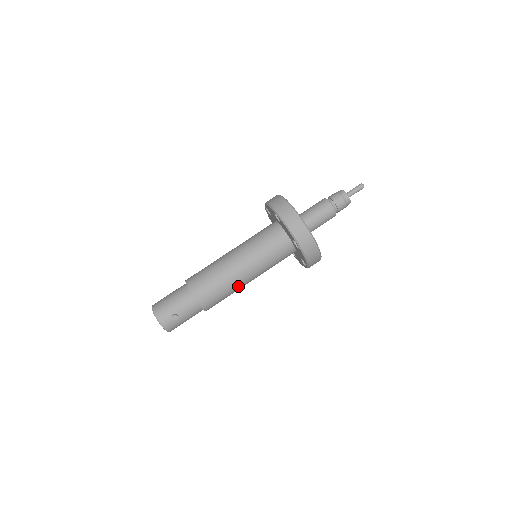
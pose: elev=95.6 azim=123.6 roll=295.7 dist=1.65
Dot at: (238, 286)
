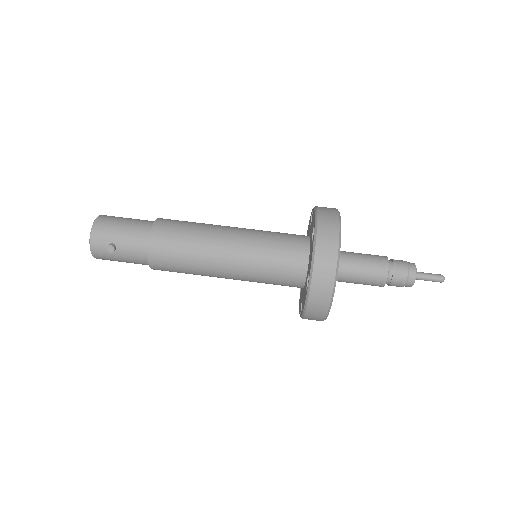
Dot at: (207, 272)
